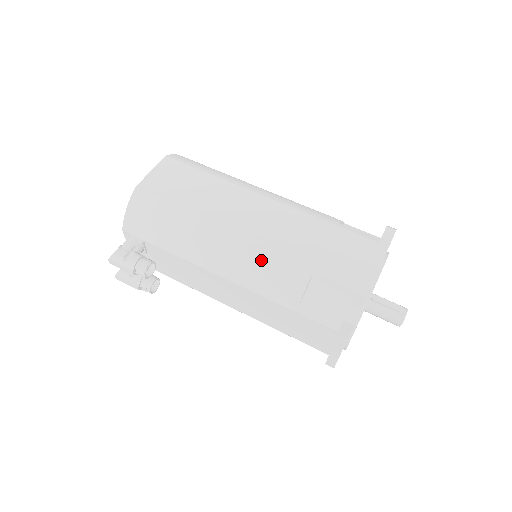
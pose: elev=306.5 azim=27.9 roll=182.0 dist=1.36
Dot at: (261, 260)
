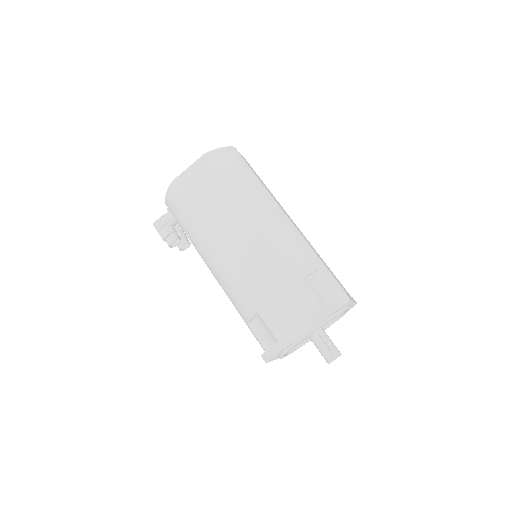
Dot at: (231, 283)
